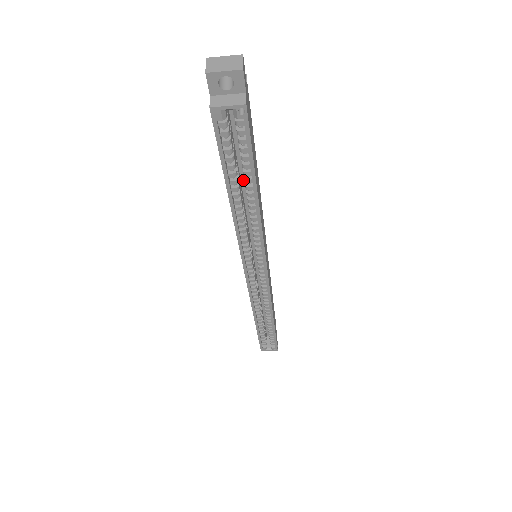
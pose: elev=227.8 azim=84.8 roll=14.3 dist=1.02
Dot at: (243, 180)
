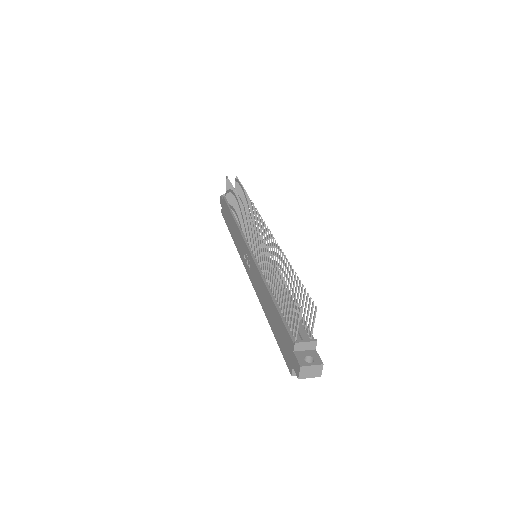
Dot at: occluded
